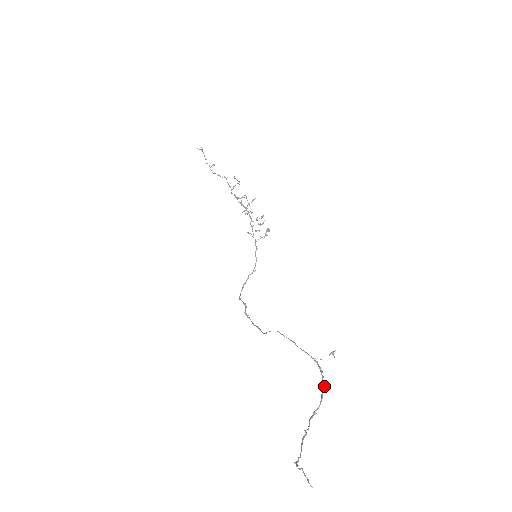
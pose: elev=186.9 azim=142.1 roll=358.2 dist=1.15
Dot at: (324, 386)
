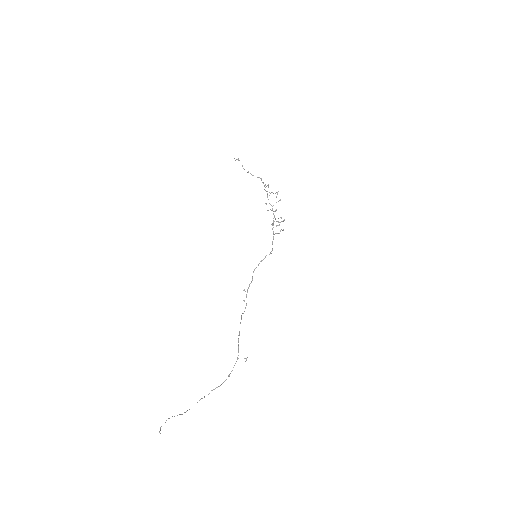
Dot at: (229, 376)
